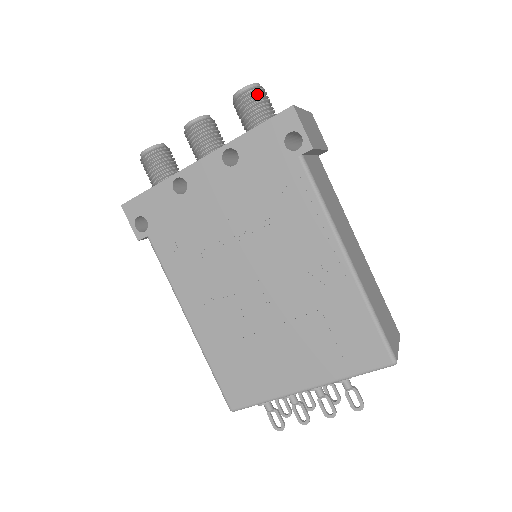
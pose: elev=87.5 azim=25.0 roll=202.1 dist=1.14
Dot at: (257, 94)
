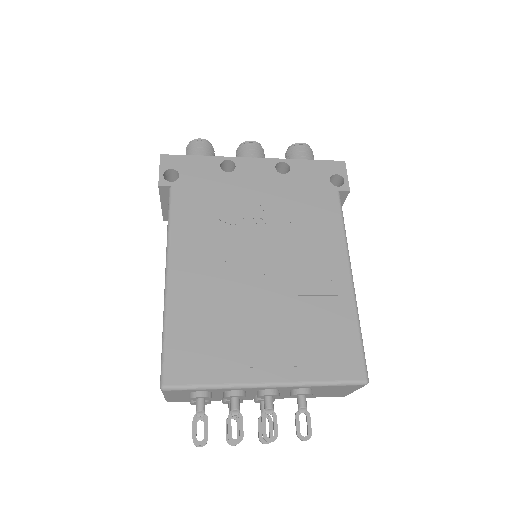
Dot at: (311, 152)
